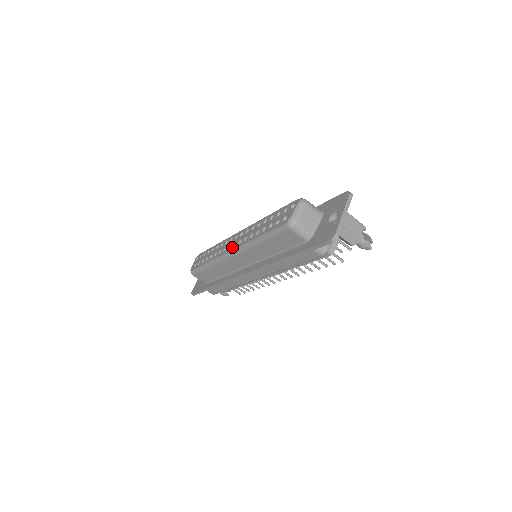
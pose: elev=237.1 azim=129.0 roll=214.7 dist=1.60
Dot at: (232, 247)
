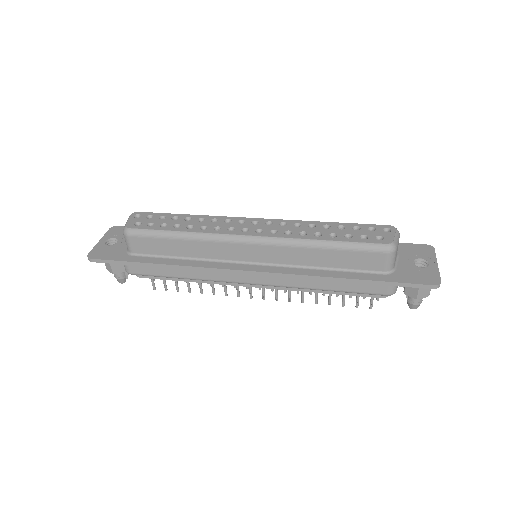
Dot at: (255, 232)
